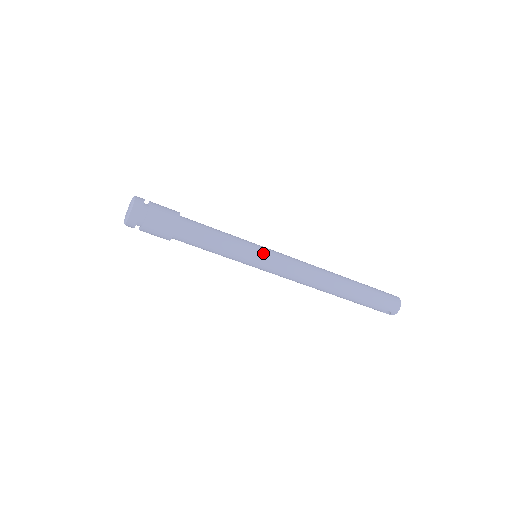
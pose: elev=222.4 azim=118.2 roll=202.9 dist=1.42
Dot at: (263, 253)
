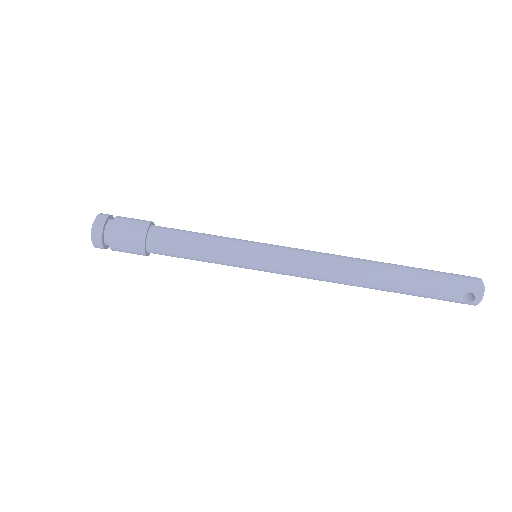
Dot at: (261, 244)
